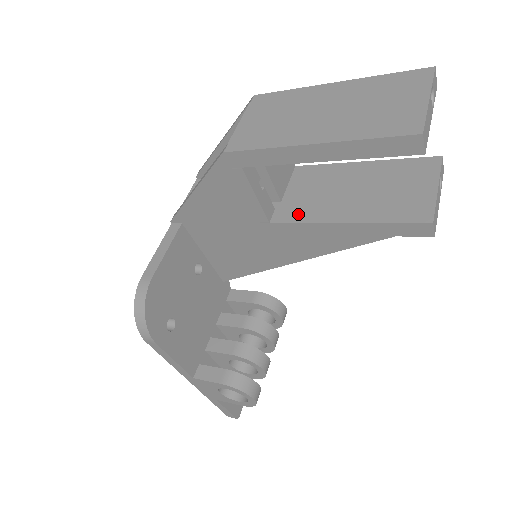
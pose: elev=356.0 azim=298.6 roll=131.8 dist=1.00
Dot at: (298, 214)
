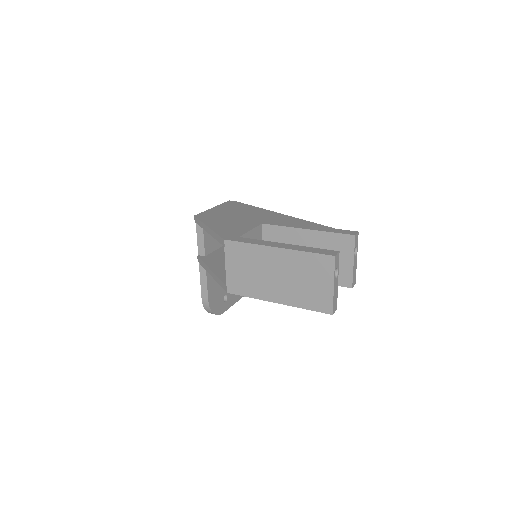
Dot at: occluded
